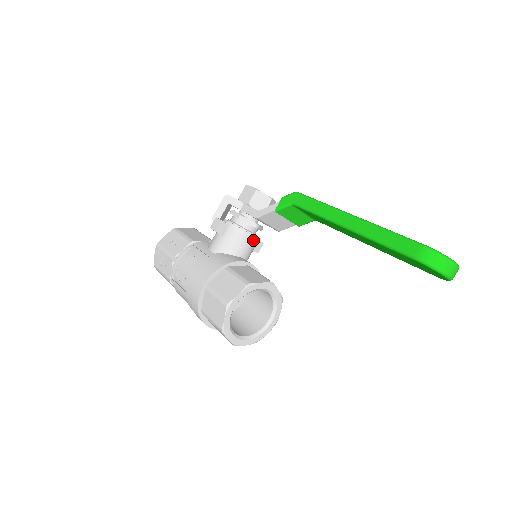
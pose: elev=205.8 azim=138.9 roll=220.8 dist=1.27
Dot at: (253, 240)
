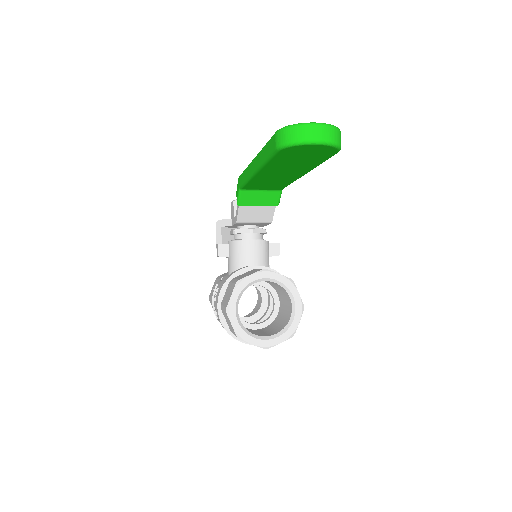
Dot at: (255, 245)
